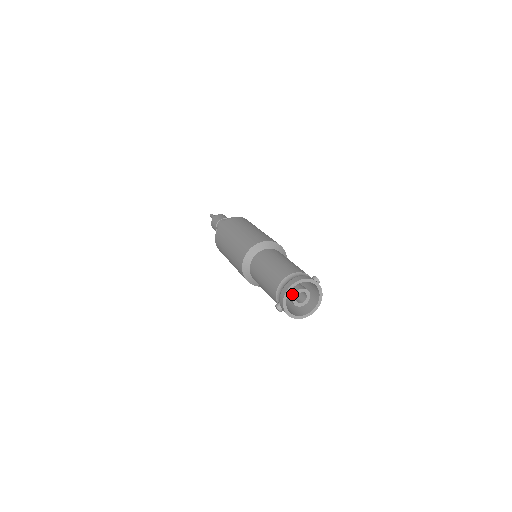
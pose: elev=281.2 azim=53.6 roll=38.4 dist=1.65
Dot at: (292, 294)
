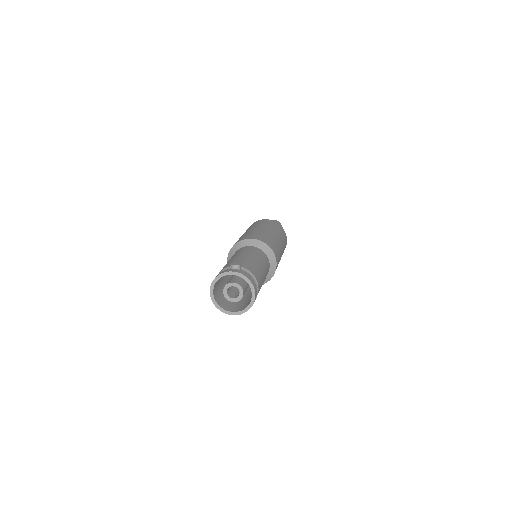
Dot at: (225, 296)
